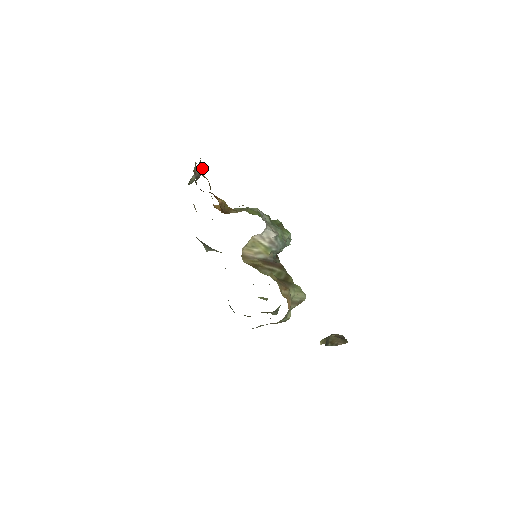
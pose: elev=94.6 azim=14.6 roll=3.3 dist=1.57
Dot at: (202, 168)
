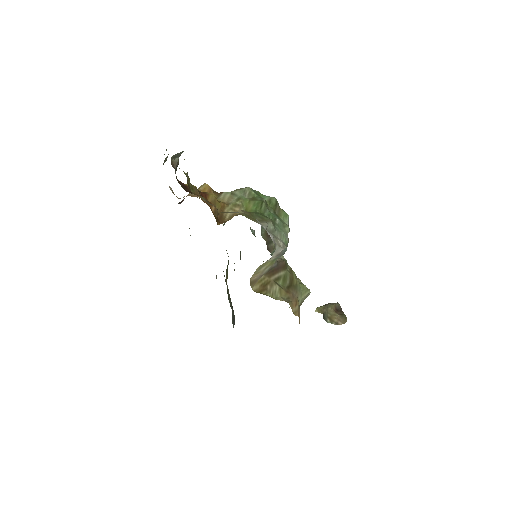
Dot at: (180, 154)
